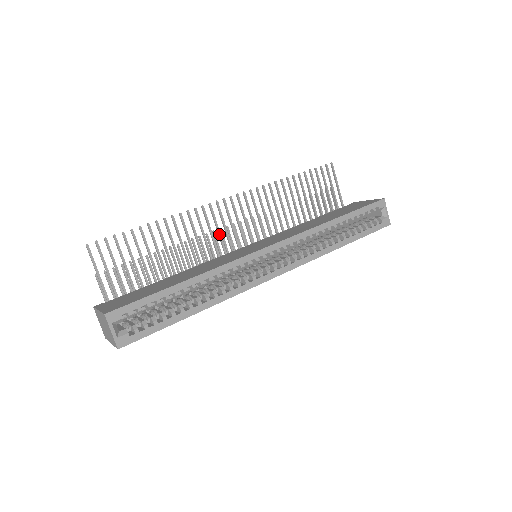
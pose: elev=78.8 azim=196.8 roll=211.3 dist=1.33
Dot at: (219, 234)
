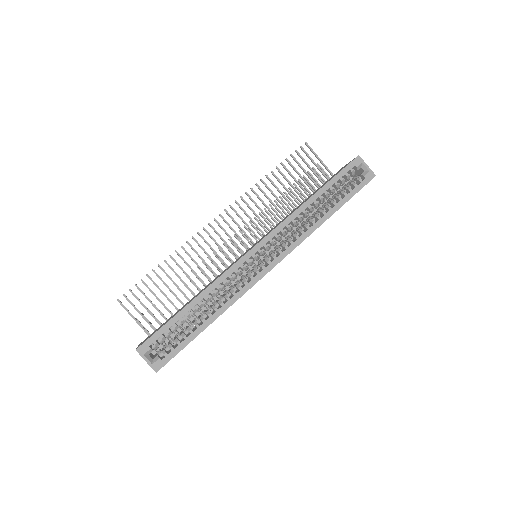
Dot at: (221, 249)
